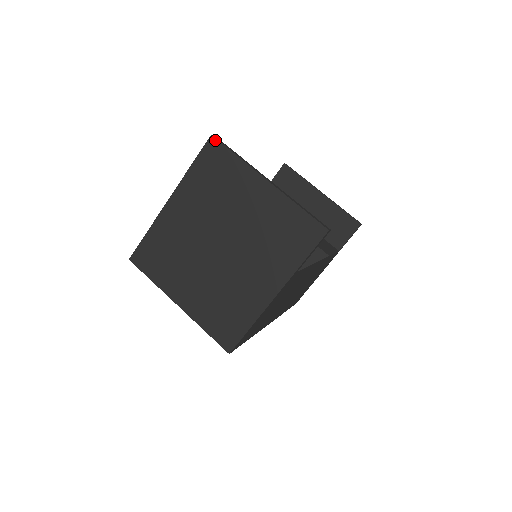
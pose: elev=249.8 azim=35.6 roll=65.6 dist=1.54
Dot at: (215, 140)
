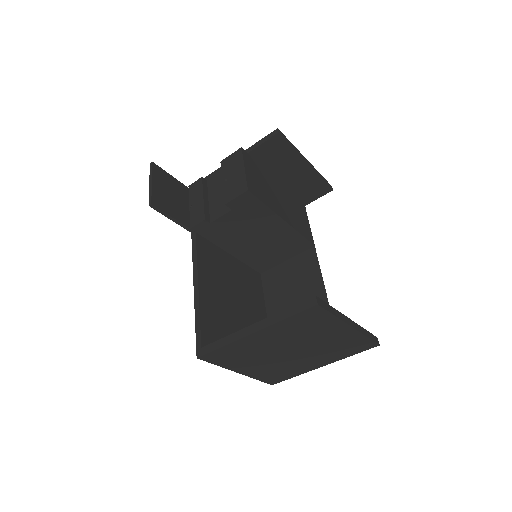
Dot at: (320, 307)
